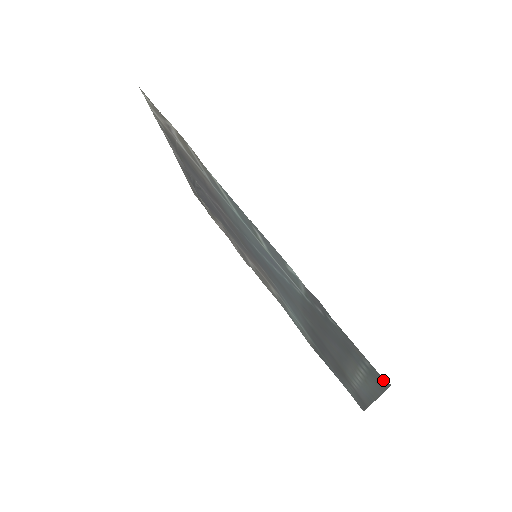
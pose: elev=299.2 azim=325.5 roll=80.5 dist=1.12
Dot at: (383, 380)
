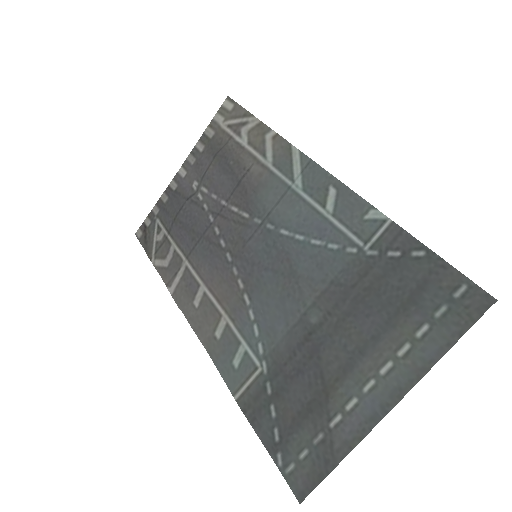
Dot at: (485, 298)
